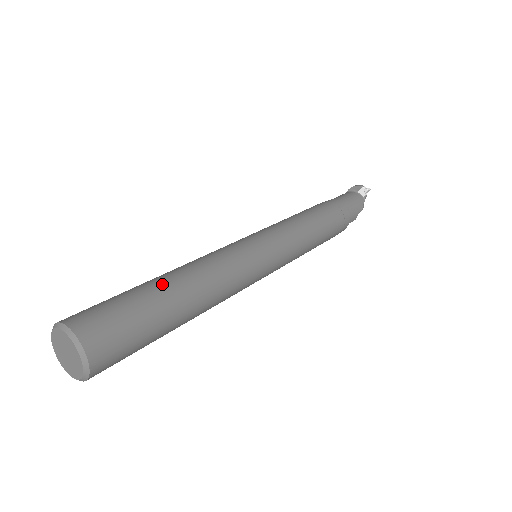
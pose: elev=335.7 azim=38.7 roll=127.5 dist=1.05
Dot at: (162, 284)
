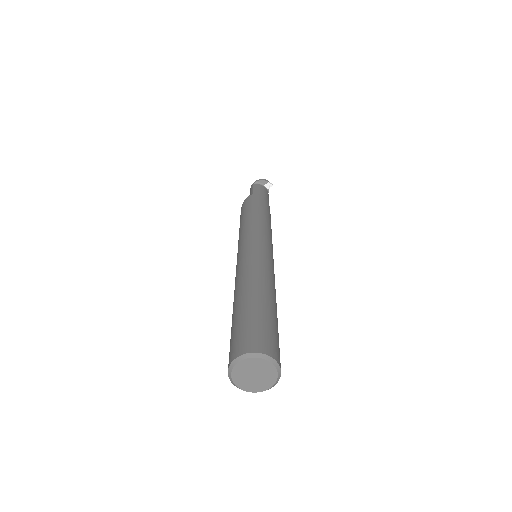
Dot at: (268, 301)
